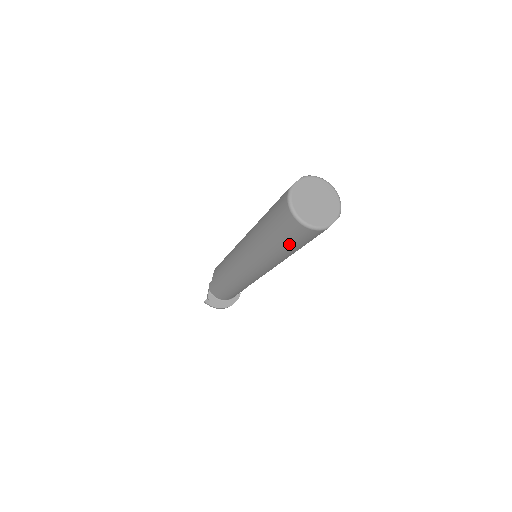
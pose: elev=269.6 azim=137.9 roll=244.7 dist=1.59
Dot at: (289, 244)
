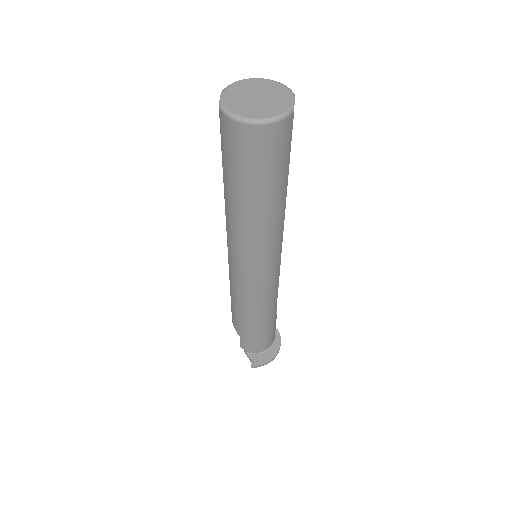
Dot at: (273, 176)
